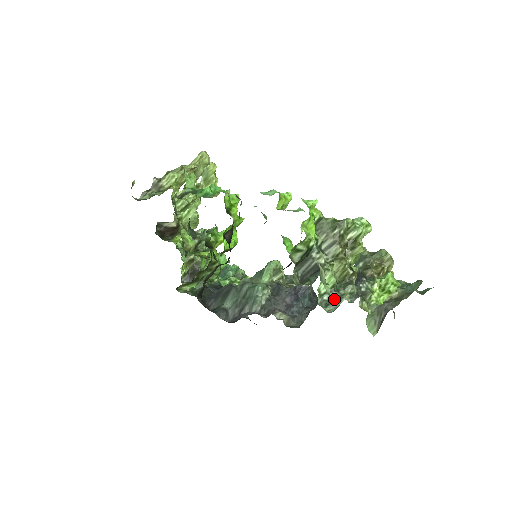
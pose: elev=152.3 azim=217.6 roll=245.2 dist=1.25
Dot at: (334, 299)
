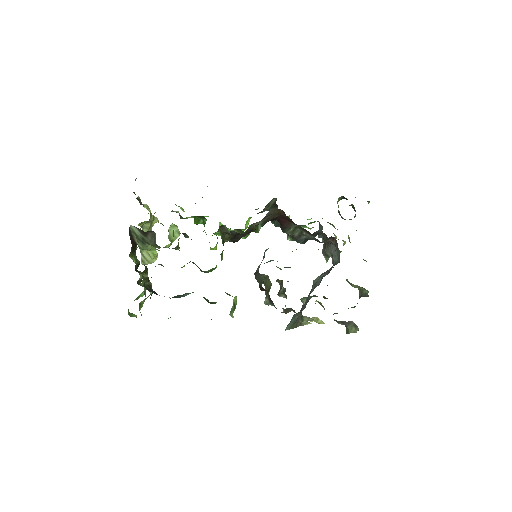
Dot at: occluded
